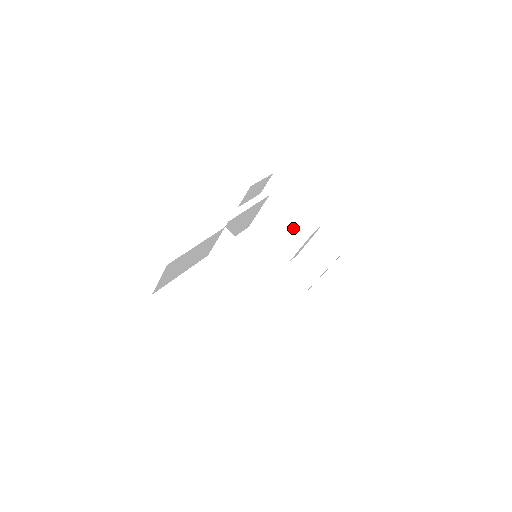
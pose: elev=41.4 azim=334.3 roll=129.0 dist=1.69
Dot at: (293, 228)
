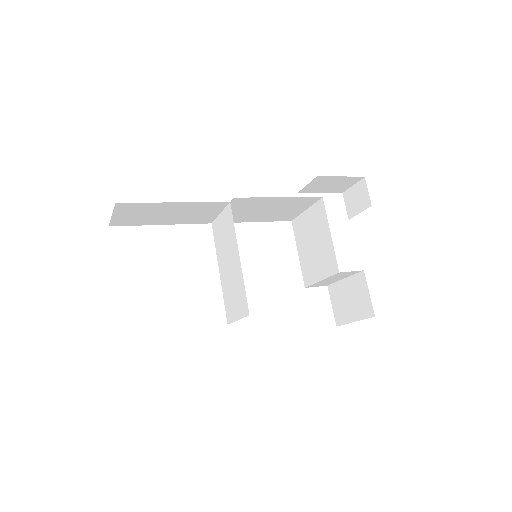
Dot at: (326, 252)
